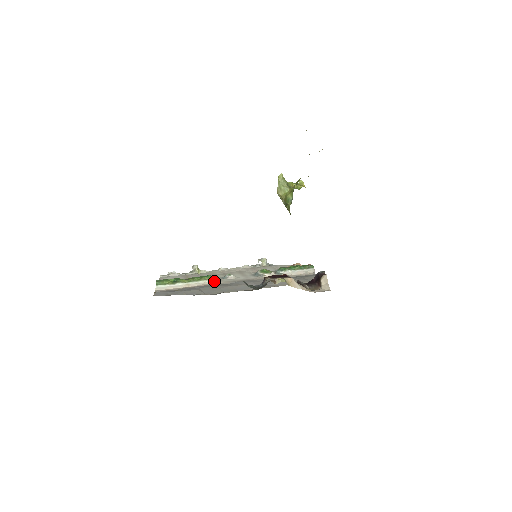
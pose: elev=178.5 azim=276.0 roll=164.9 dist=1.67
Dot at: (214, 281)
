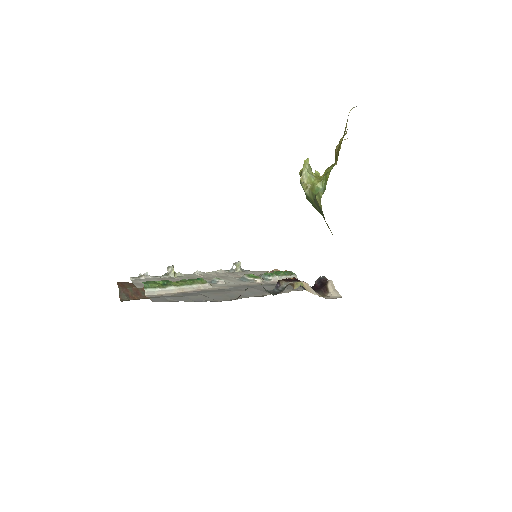
Dot at: (208, 285)
